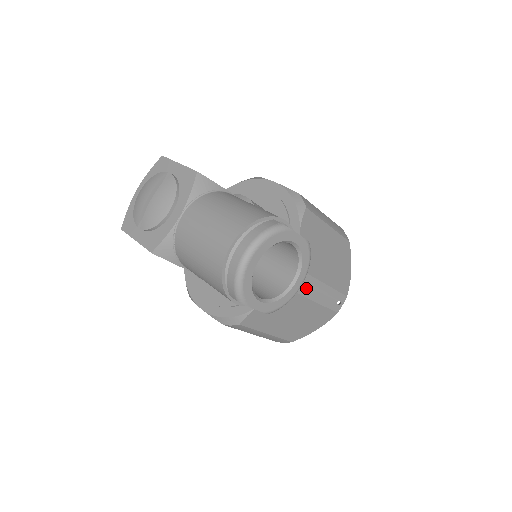
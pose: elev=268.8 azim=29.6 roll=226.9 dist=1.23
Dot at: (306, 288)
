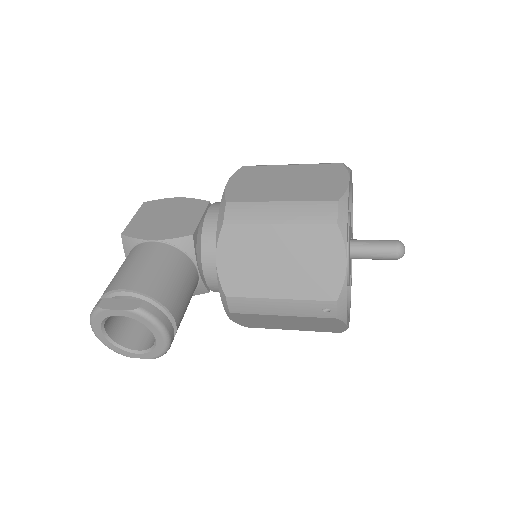
Dot at: (251, 308)
